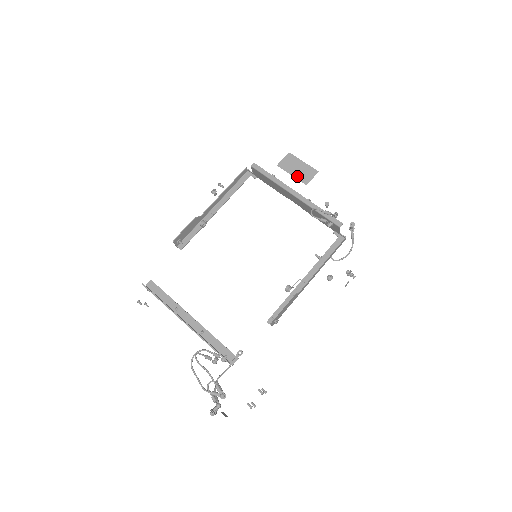
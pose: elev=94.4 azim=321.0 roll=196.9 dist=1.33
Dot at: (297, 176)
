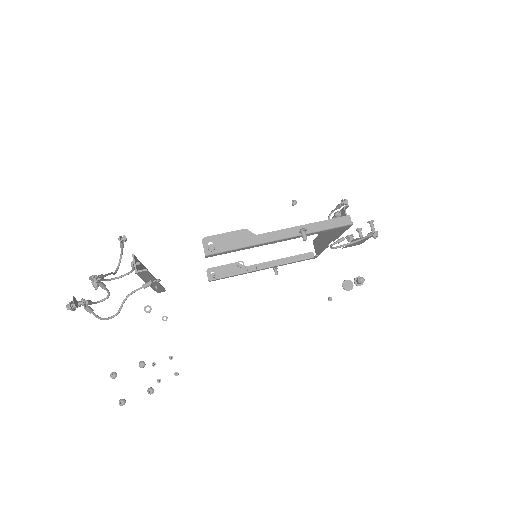
Dot at: occluded
